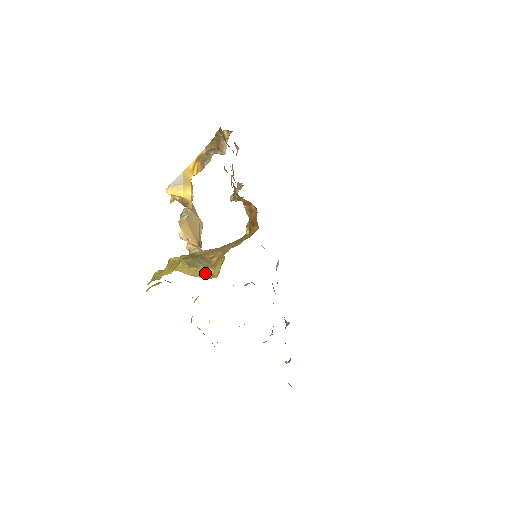
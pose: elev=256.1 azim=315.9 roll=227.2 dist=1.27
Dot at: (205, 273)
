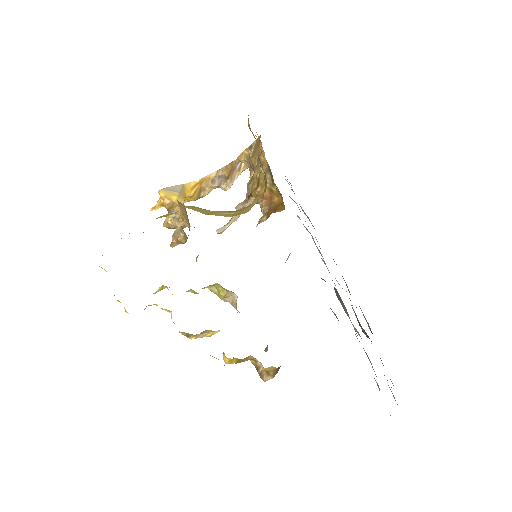
Dot at: (226, 213)
